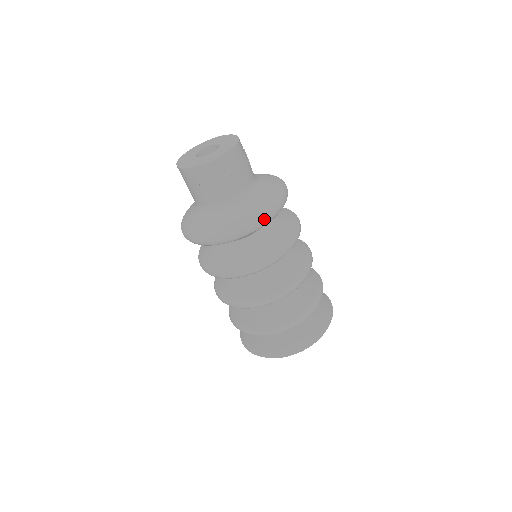
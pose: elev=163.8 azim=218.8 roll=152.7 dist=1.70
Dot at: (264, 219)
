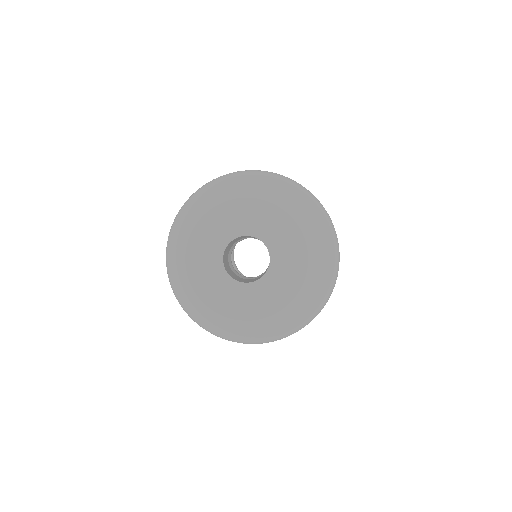
Dot at: (338, 270)
